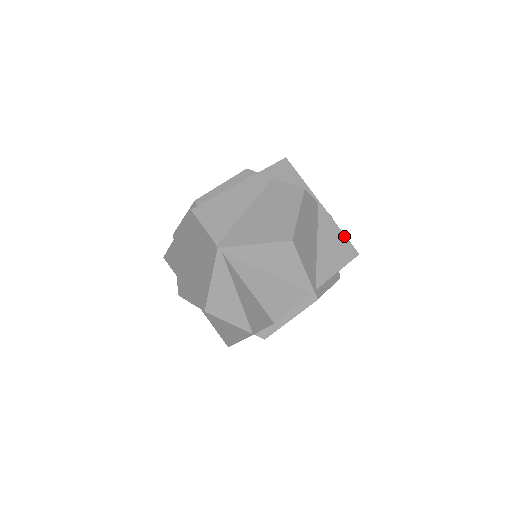
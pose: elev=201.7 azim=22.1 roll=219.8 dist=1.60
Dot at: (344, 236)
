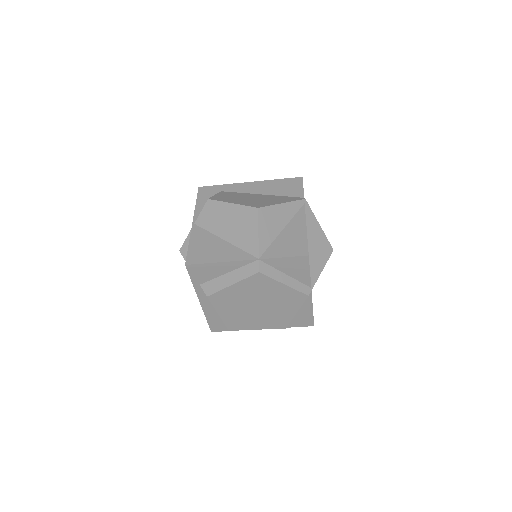
Dot at: occluded
